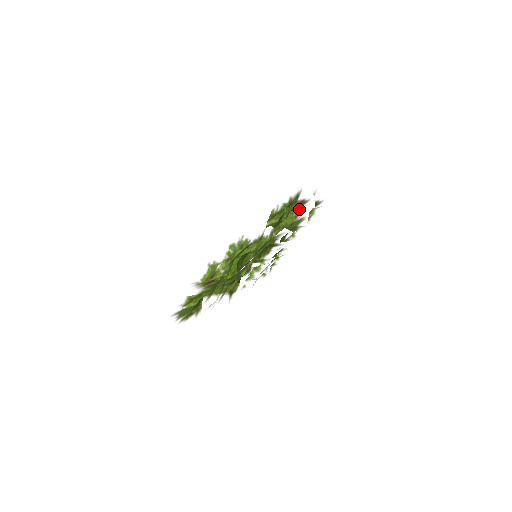
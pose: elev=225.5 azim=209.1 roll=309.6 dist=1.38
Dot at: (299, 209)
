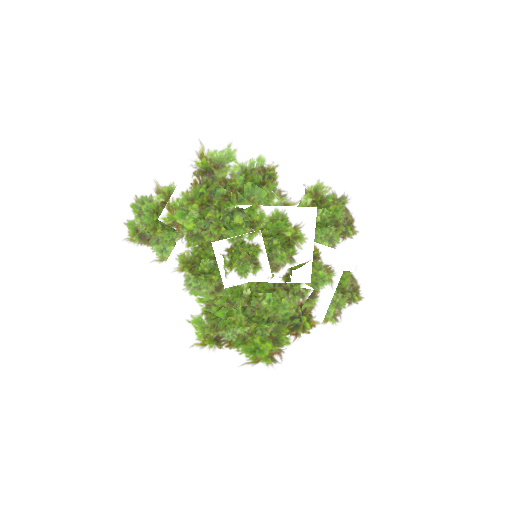
Dot at: (341, 231)
